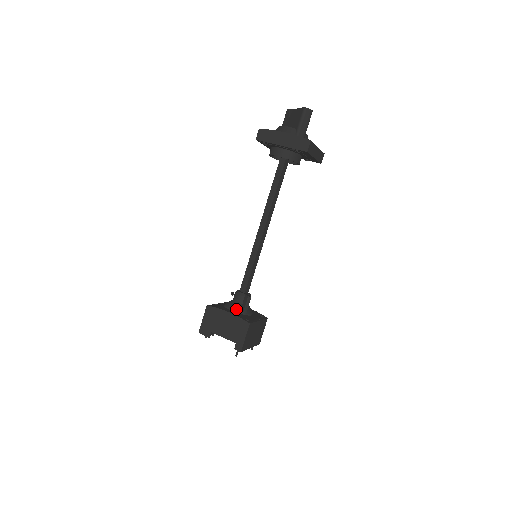
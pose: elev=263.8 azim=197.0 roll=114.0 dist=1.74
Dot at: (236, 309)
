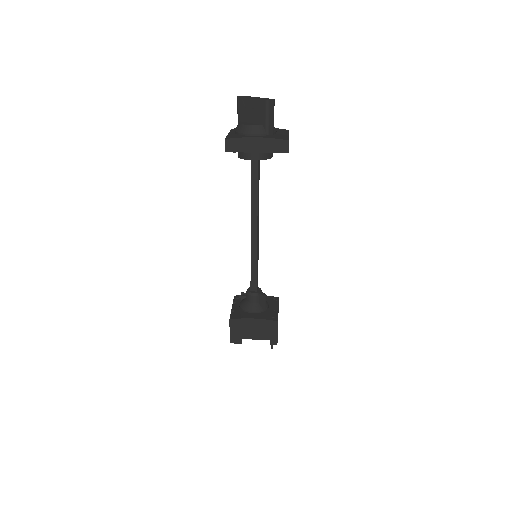
Dot at: (256, 310)
